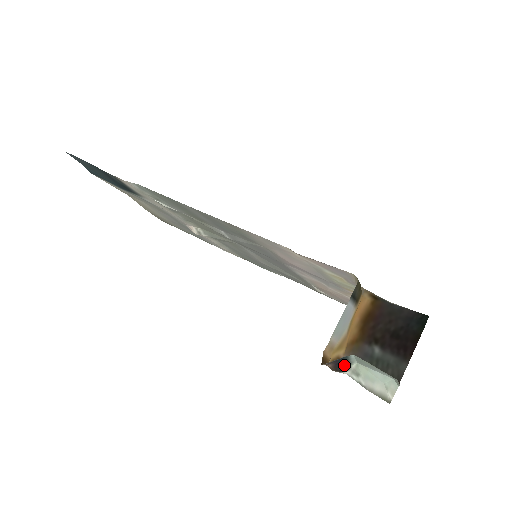
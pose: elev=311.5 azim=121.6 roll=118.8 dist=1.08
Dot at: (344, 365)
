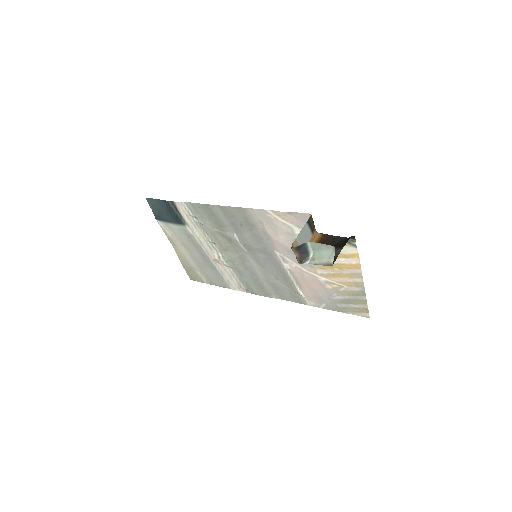
Dot at: (305, 255)
